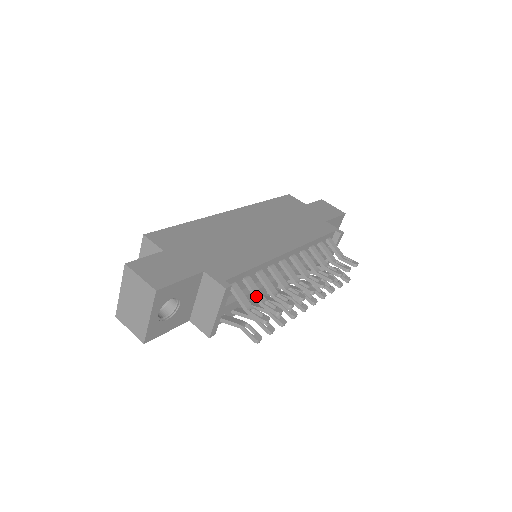
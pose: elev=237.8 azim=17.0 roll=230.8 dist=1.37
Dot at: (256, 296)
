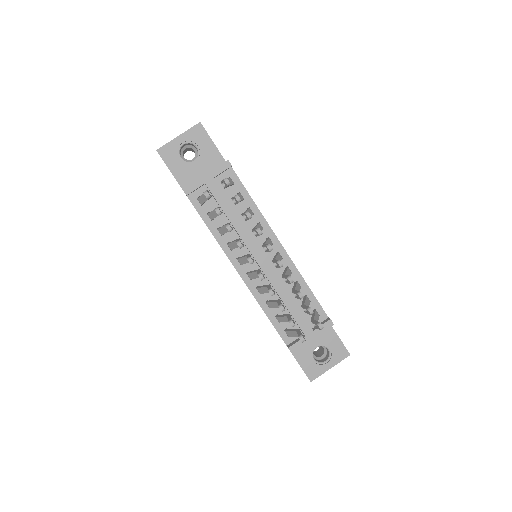
Dot at: occluded
